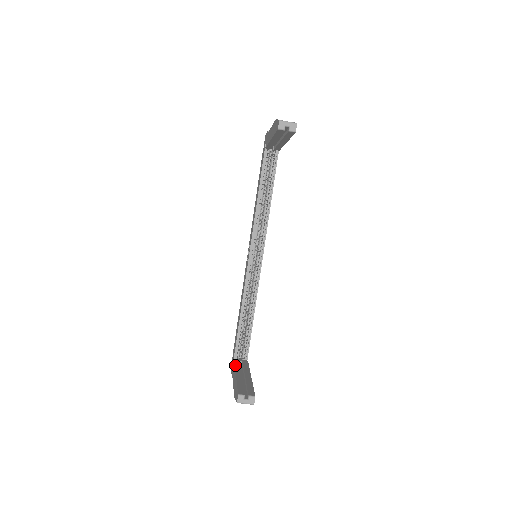
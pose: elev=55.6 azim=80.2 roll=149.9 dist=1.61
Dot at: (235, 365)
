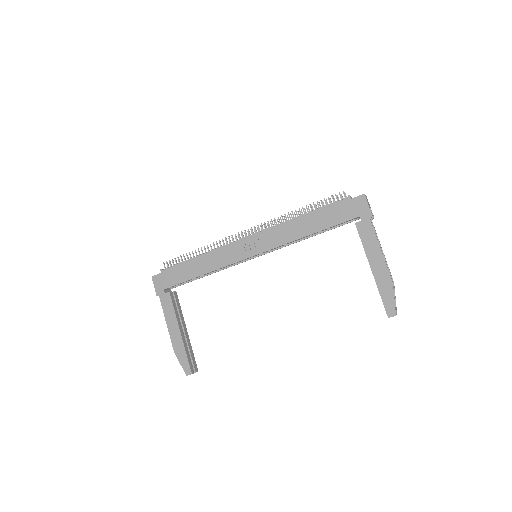
Dot at: (175, 309)
